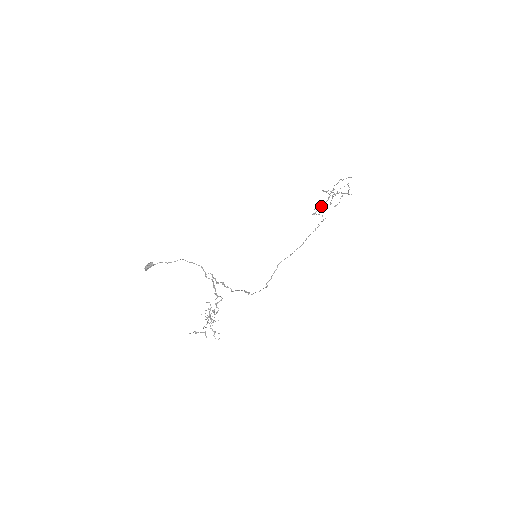
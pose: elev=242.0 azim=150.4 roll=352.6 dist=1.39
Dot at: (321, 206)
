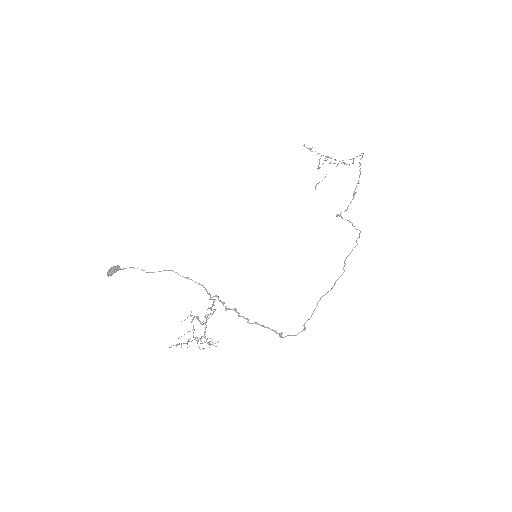
Dot at: (319, 182)
